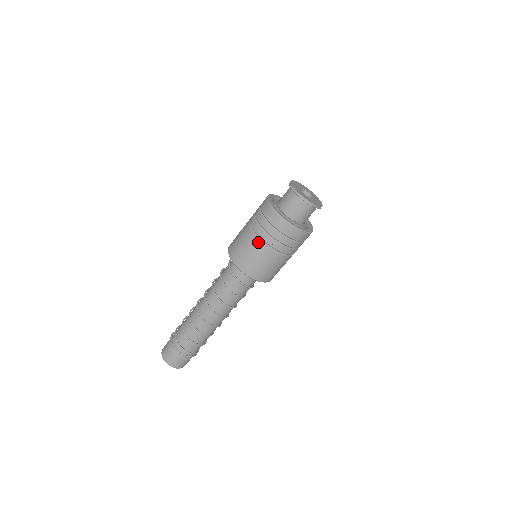
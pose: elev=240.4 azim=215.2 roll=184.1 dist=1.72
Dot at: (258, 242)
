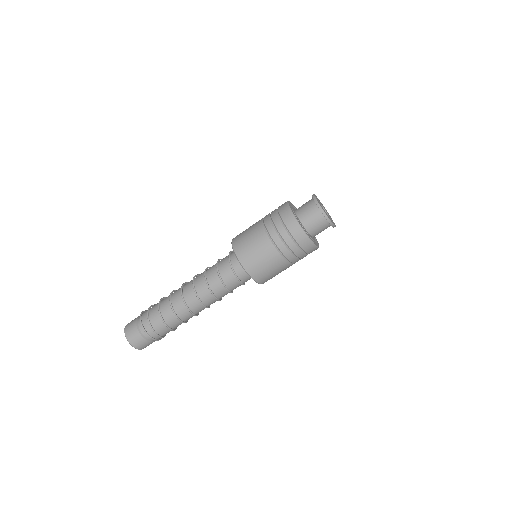
Dot at: (281, 259)
